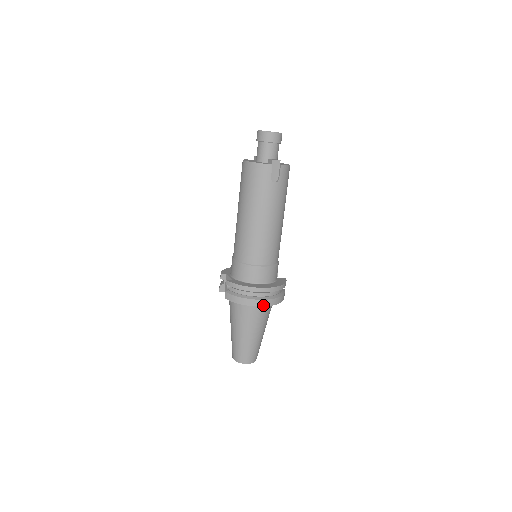
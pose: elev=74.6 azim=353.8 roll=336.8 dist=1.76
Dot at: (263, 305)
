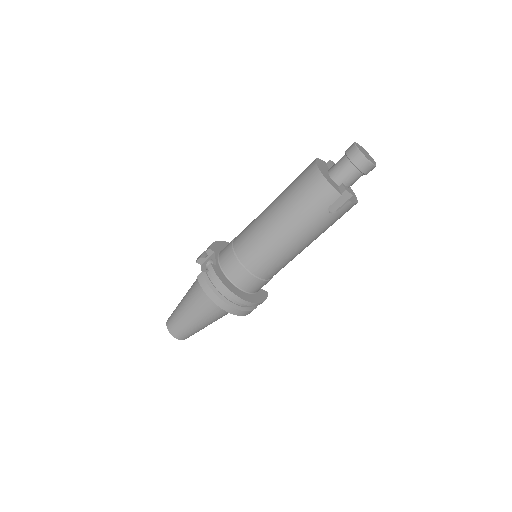
Dot at: (229, 311)
